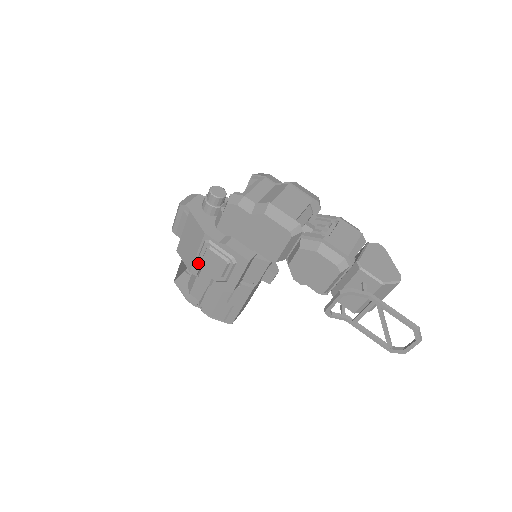
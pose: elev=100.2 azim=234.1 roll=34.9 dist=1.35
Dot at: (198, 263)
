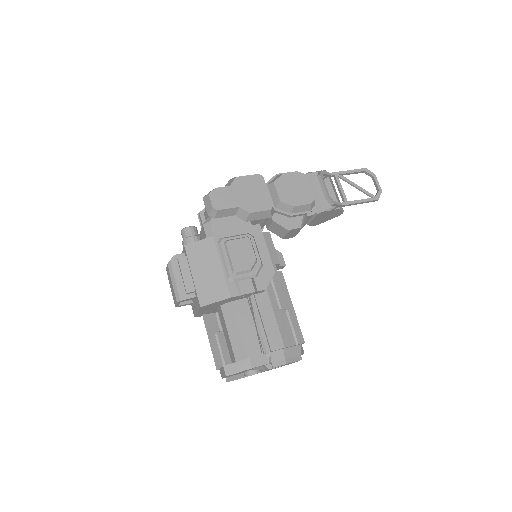
Dot at: (230, 272)
